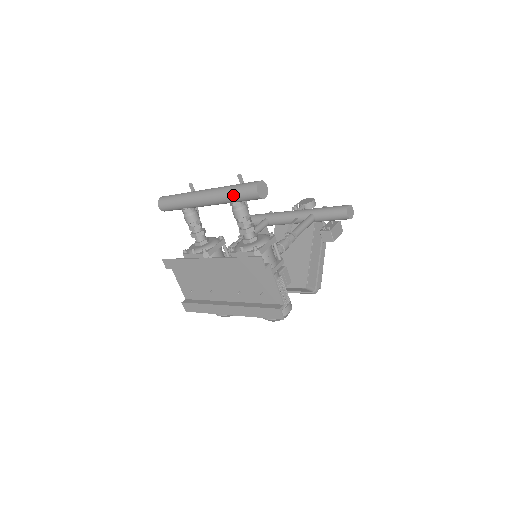
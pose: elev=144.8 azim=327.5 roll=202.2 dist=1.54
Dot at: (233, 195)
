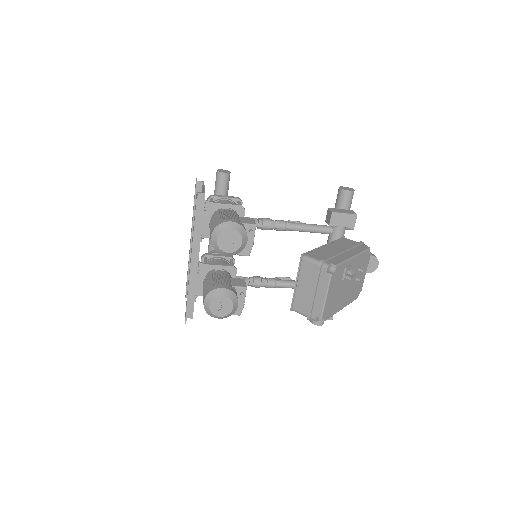
Dot at: (214, 194)
